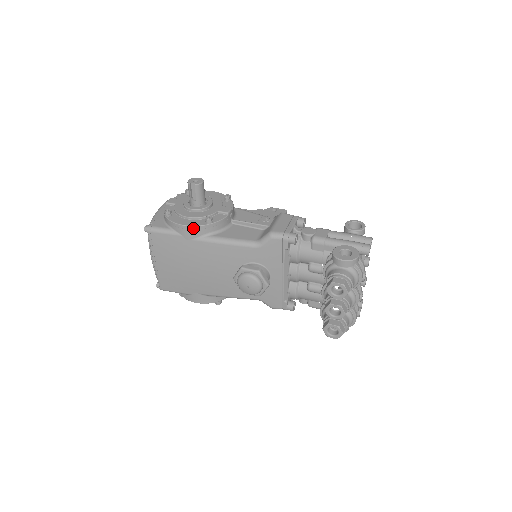
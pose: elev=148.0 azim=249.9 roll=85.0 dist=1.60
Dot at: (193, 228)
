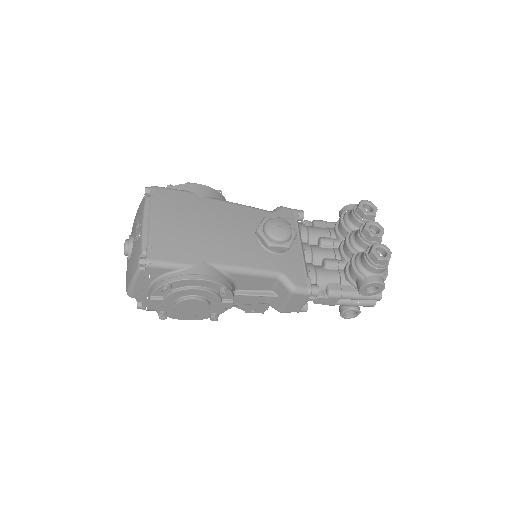
Dot at: (207, 188)
